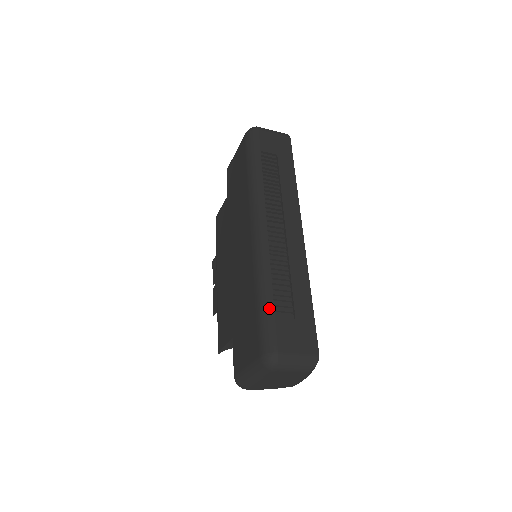
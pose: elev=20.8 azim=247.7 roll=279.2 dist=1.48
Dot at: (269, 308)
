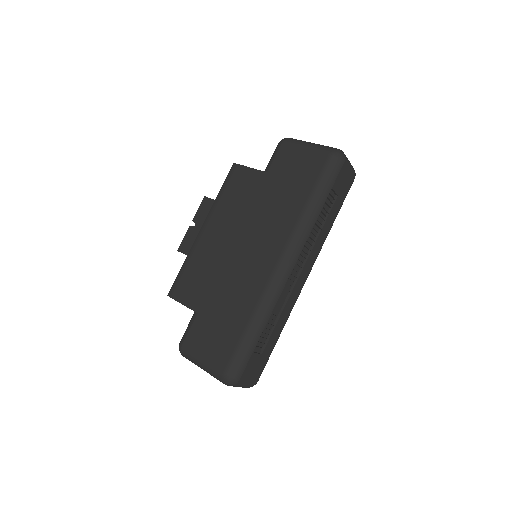
Dot at: (254, 343)
